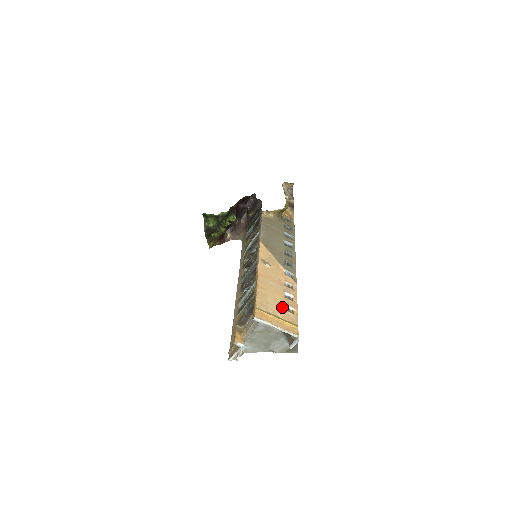
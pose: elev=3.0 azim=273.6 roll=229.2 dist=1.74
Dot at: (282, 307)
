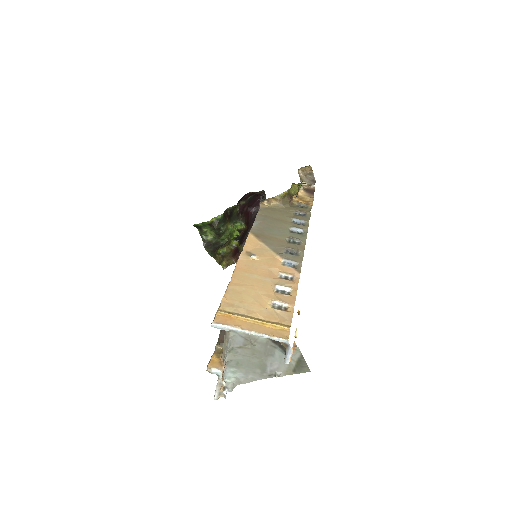
Dot at: (266, 305)
